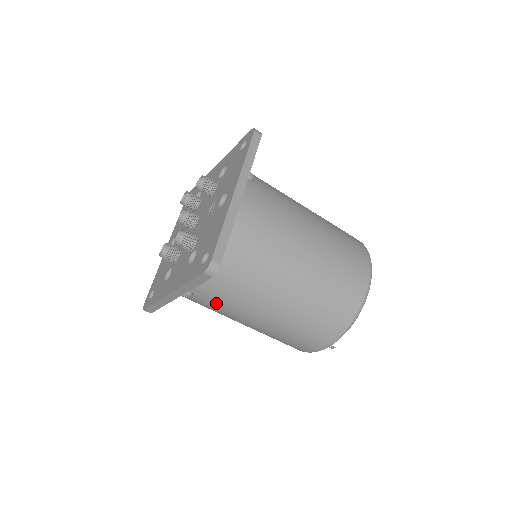
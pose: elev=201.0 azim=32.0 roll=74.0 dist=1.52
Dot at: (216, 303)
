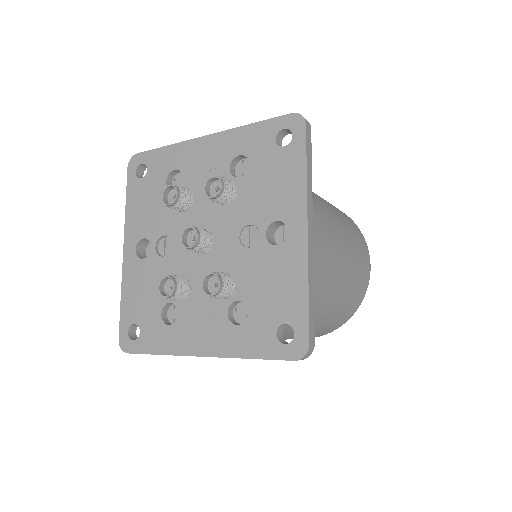
Dot at: occluded
